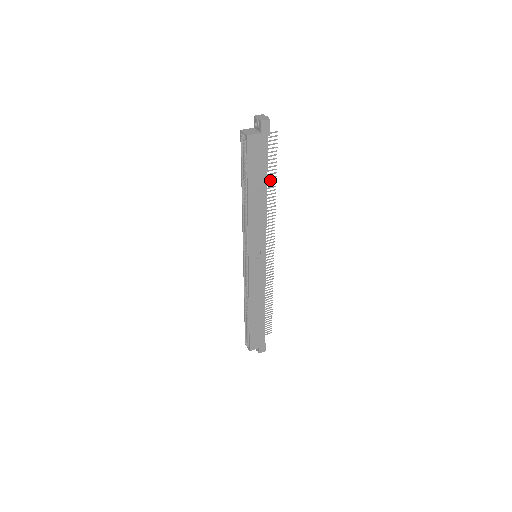
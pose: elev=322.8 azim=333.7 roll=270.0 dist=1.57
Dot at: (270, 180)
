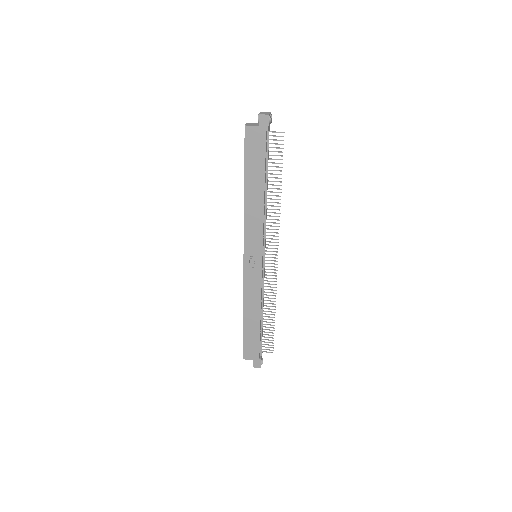
Dot at: (275, 181)
